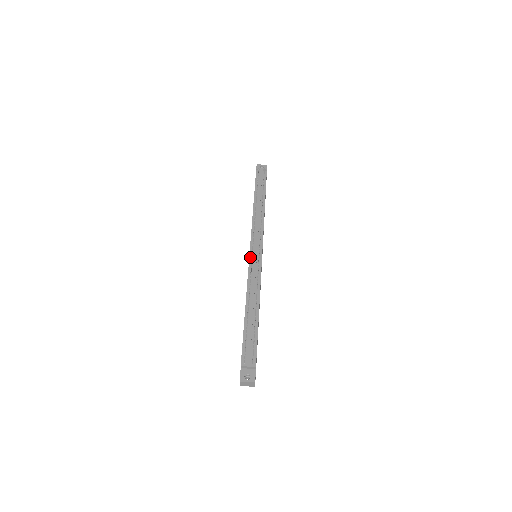
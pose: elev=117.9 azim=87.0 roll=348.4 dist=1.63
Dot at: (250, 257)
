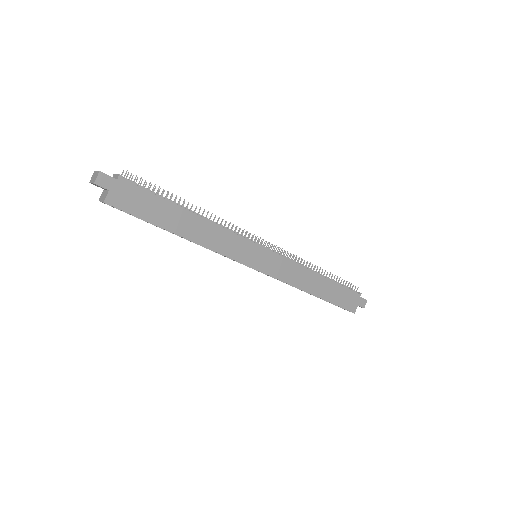
Dot at: occluded
